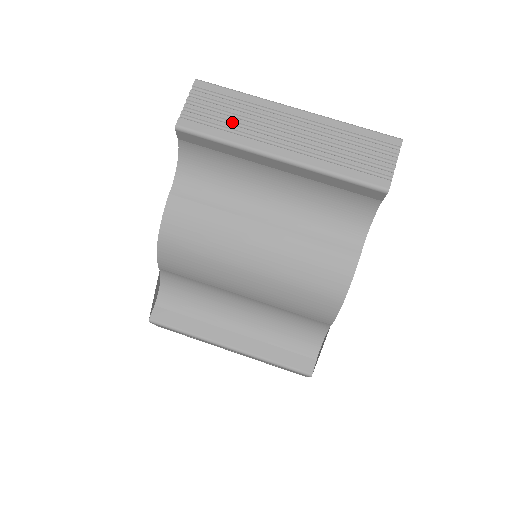
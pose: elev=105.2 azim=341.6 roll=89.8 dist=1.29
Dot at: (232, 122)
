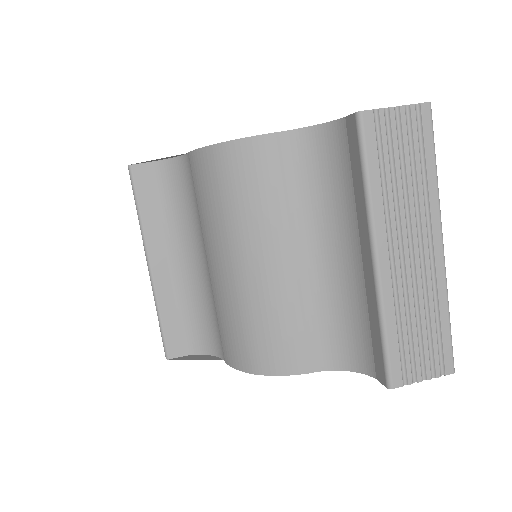
Dot at: (395, 178)
